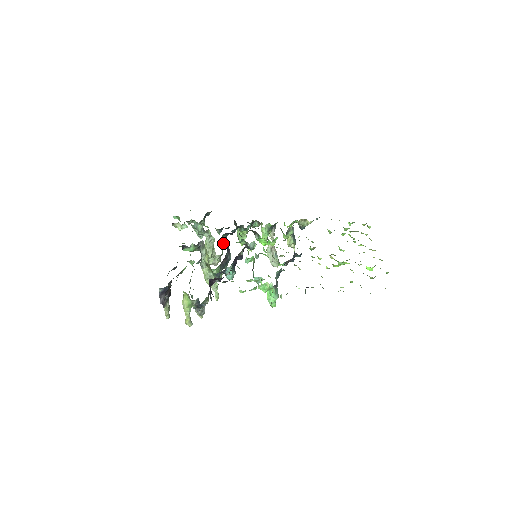
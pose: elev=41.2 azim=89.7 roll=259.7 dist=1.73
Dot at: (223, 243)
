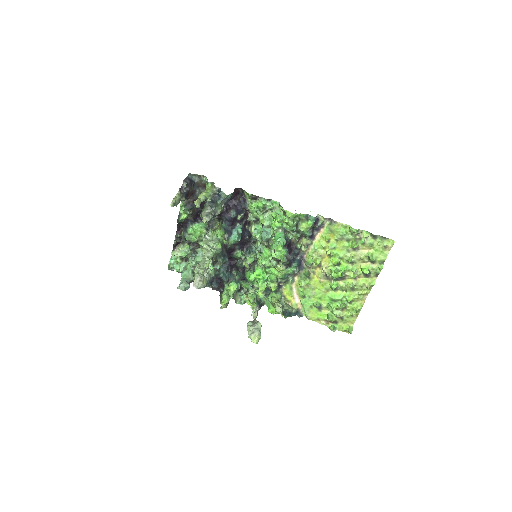
Dot at: (215, 271)
